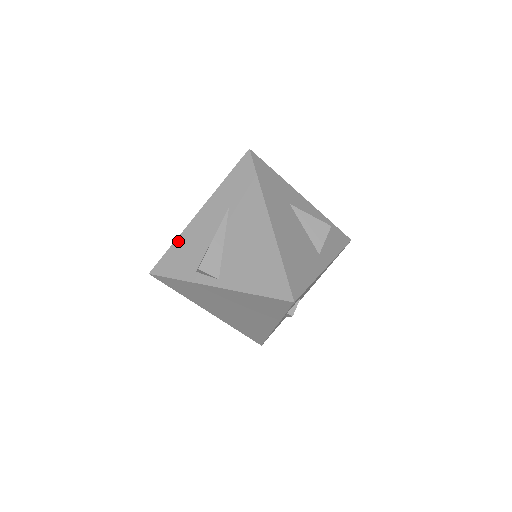
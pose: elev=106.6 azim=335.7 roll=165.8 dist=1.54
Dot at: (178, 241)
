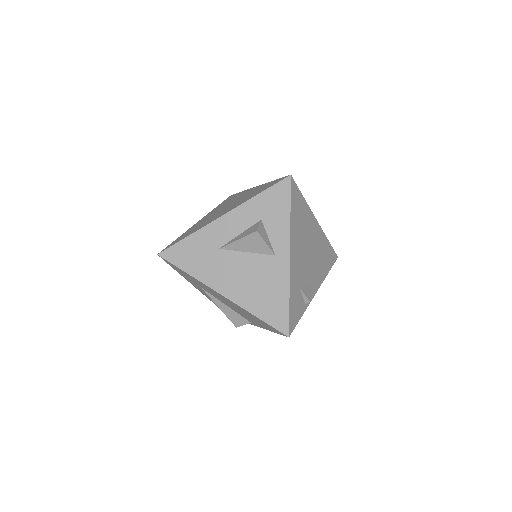
Dot at: (214, 303)
